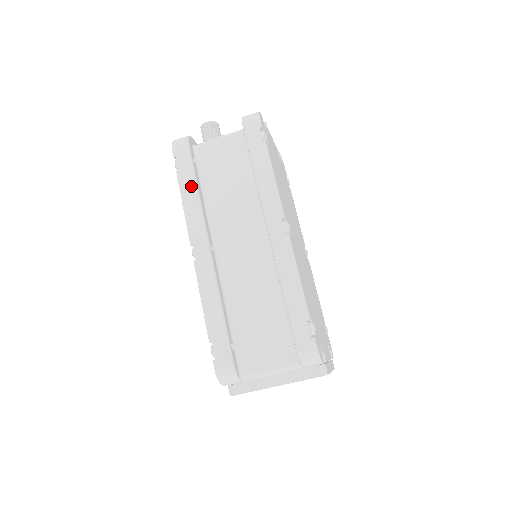
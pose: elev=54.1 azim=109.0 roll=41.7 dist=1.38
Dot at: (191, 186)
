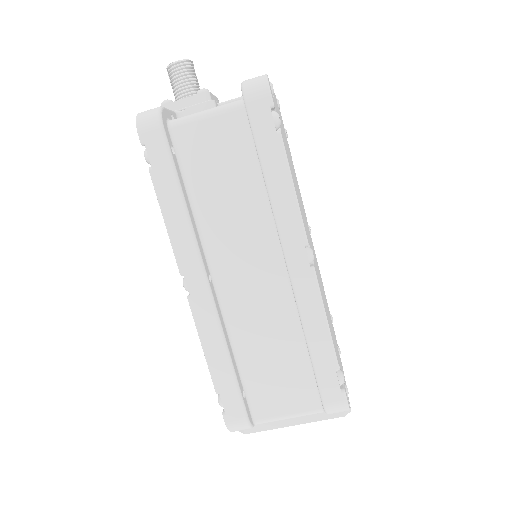
Dot at: (174, 194)
